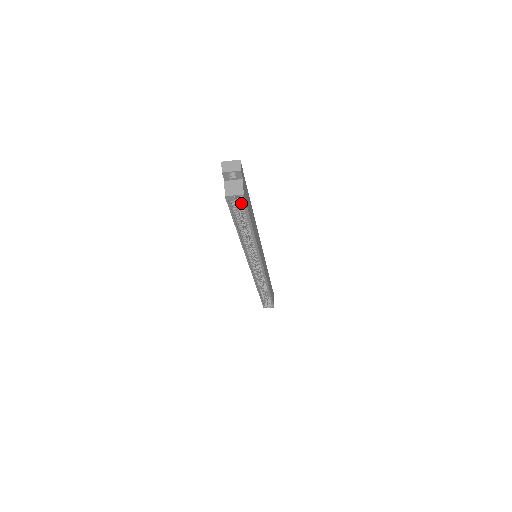
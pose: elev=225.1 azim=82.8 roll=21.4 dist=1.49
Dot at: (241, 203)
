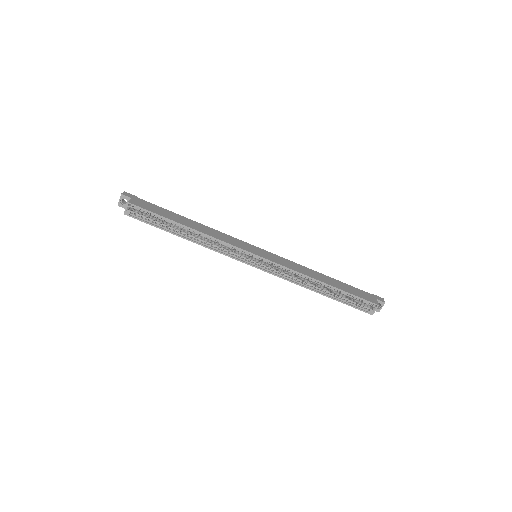
Dot at: (141, 211)
